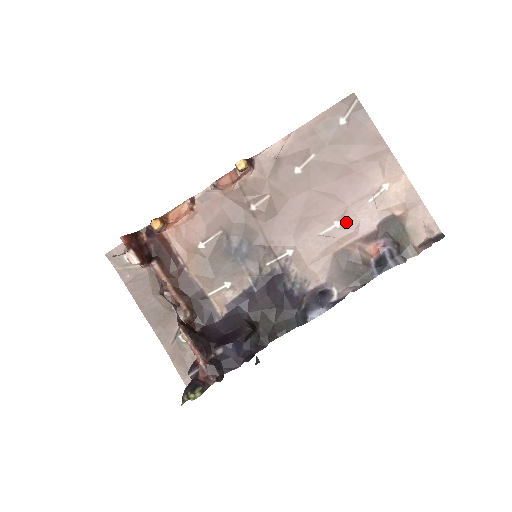
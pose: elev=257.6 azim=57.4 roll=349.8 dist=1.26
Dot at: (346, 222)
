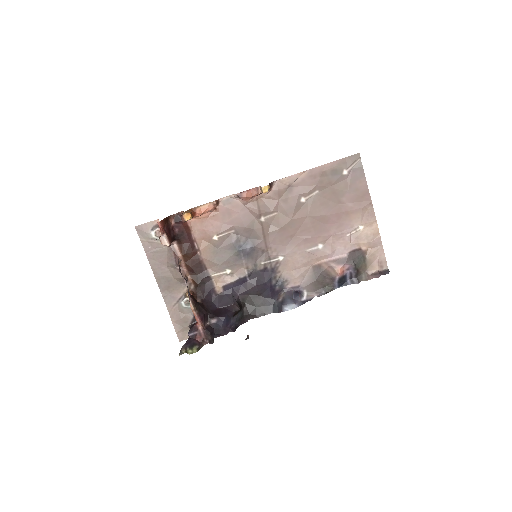
Dot at: (327, 246)
